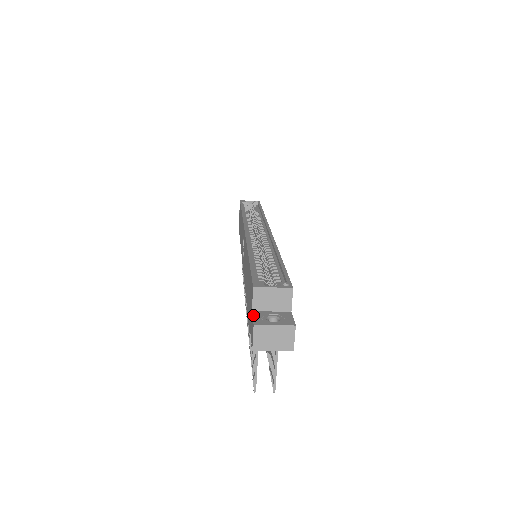
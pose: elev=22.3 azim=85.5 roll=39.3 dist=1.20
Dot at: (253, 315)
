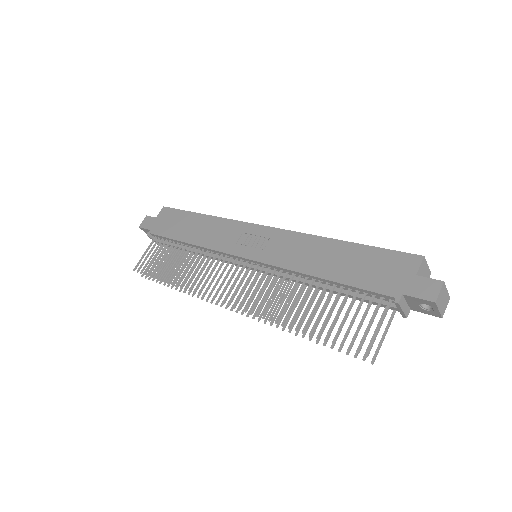
Dot at: (425, 277)
